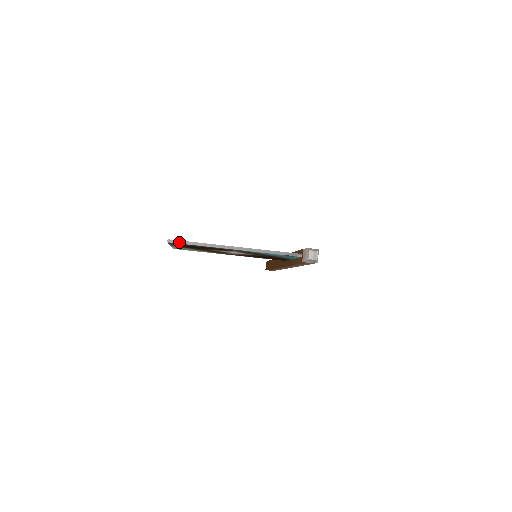
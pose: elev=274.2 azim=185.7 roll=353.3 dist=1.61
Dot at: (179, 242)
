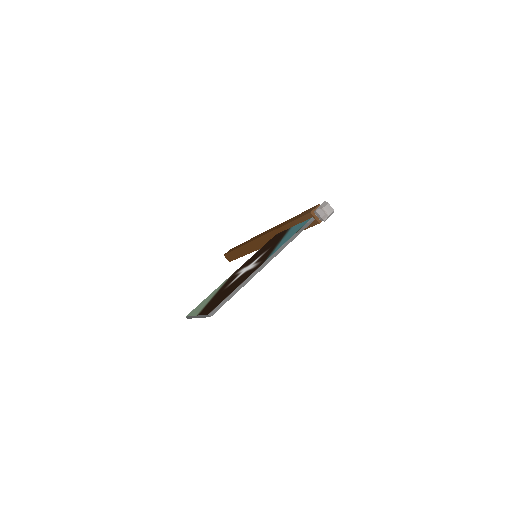
Dot at: (219, 307)
